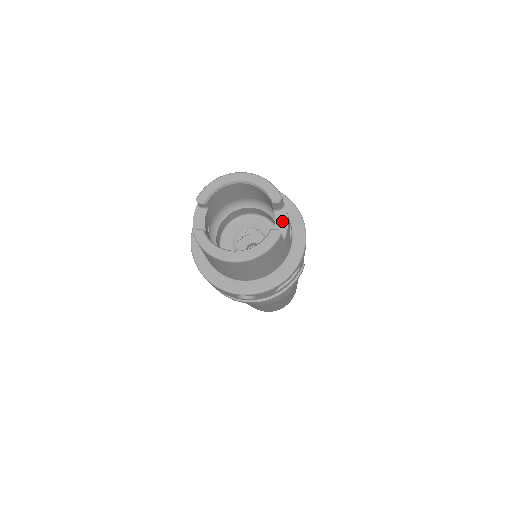
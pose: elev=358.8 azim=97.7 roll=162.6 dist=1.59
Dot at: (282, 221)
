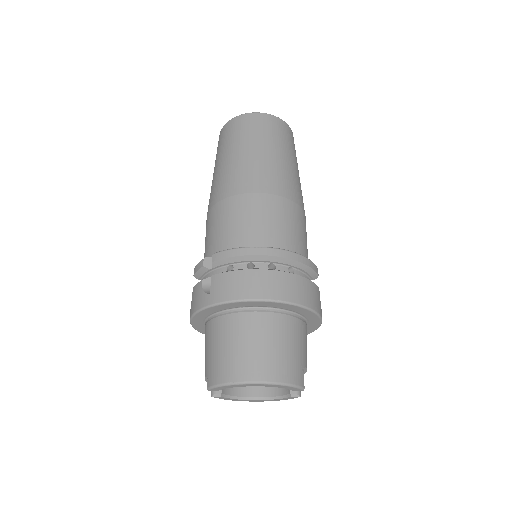
Dot at: occluded
